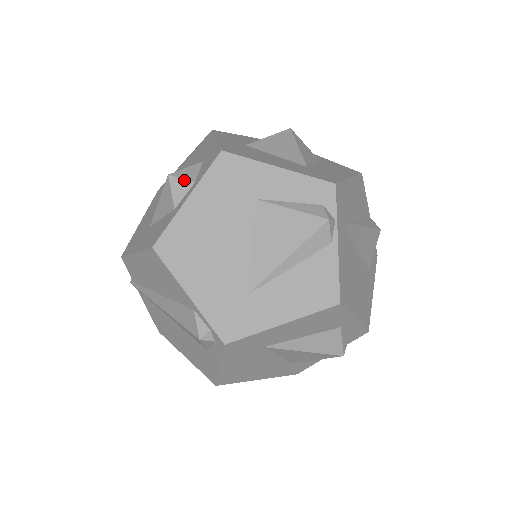
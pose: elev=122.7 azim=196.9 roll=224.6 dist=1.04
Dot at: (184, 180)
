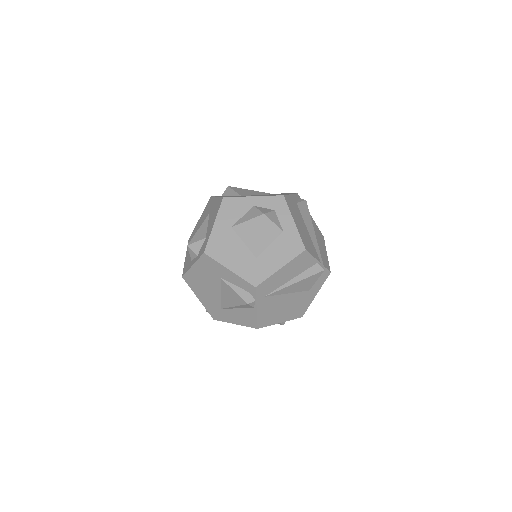
Dot at: (193, 252)
